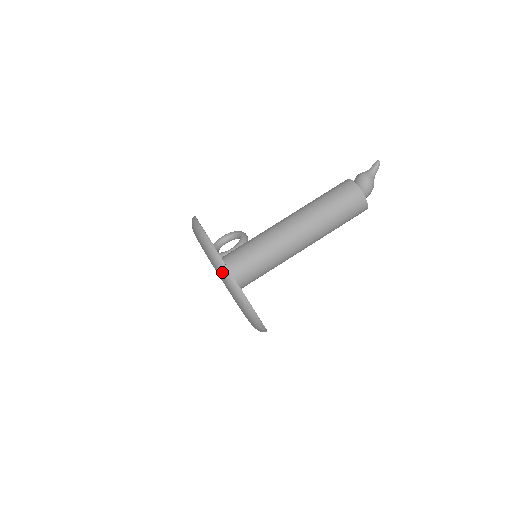
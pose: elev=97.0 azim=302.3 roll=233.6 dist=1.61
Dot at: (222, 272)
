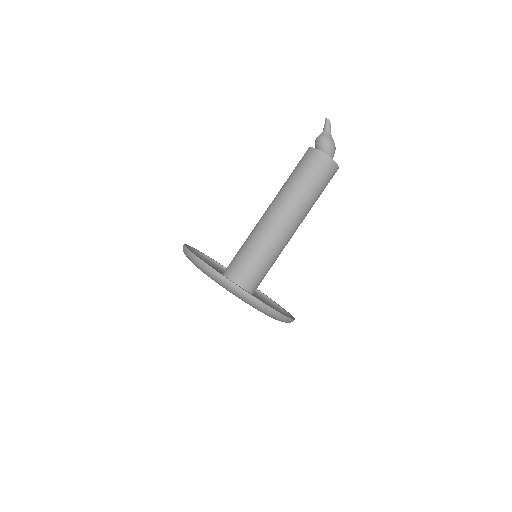
Dot at: (210, 274)
